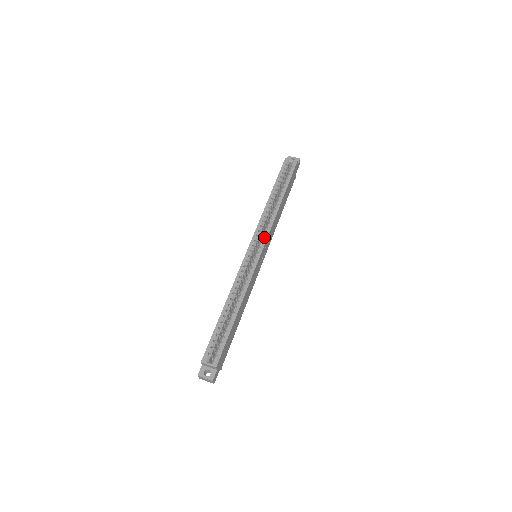
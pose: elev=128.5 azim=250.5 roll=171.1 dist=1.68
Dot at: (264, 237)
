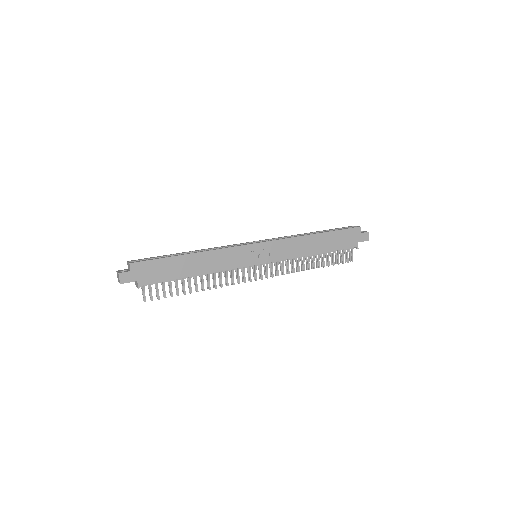
Dot at: (271, 241)
